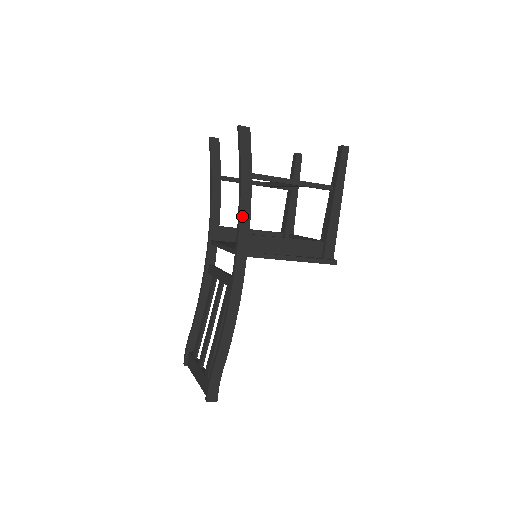
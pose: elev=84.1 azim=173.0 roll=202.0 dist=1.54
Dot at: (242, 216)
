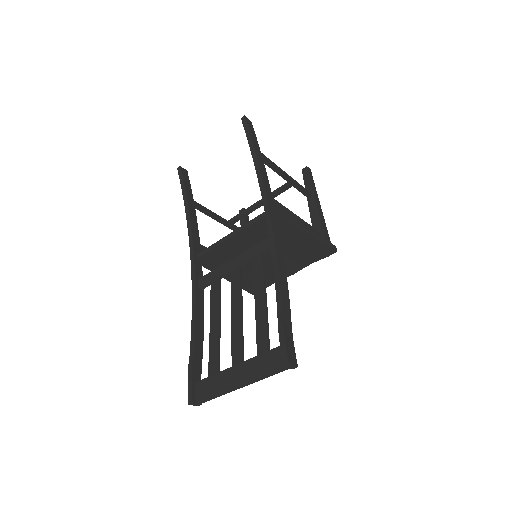
Dot at: (264, 180)
